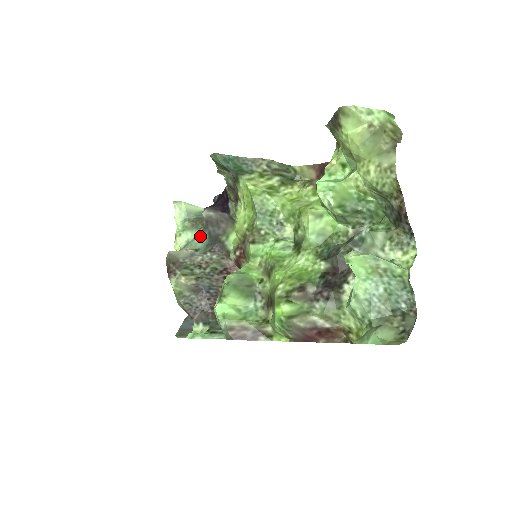
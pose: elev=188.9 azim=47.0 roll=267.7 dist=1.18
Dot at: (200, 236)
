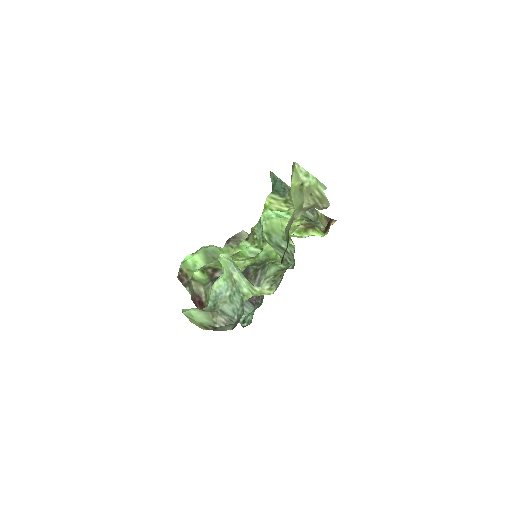
Dot at: occluded
